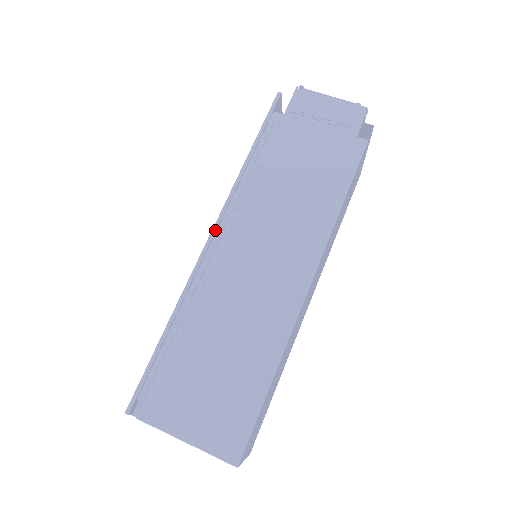
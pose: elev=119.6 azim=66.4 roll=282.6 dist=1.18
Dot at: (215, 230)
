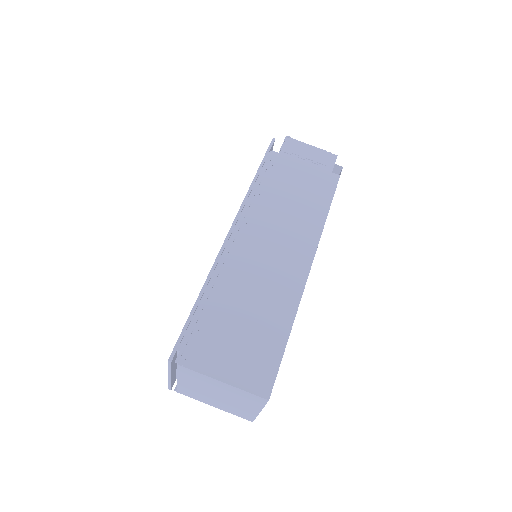
Dot at: (234, 225)
